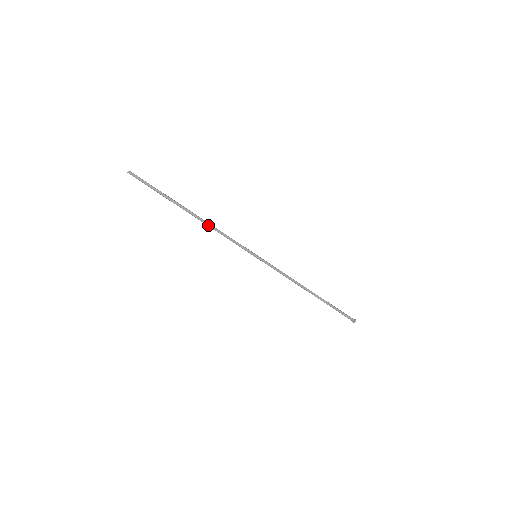
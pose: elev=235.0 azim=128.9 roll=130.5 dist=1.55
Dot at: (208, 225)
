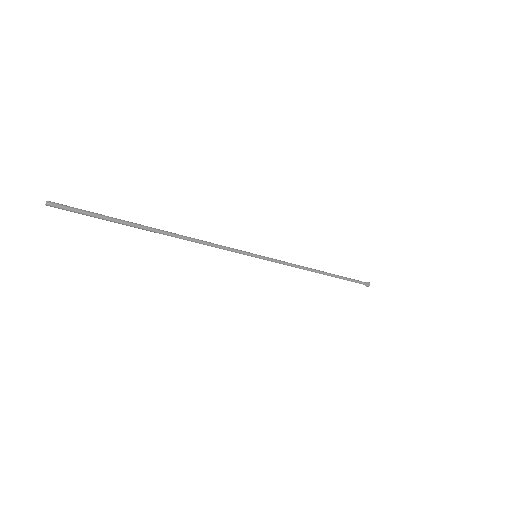
Dot at: (187, 240)
